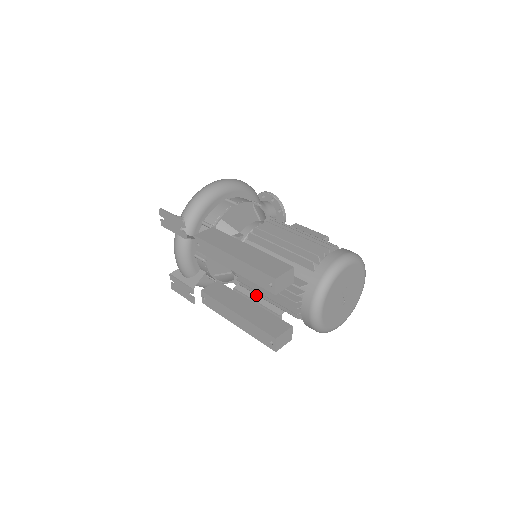
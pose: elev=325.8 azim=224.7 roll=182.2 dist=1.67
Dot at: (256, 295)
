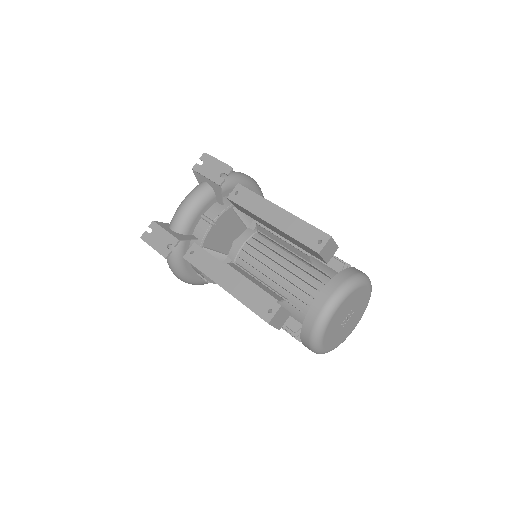
Dot at: (252, 278)
